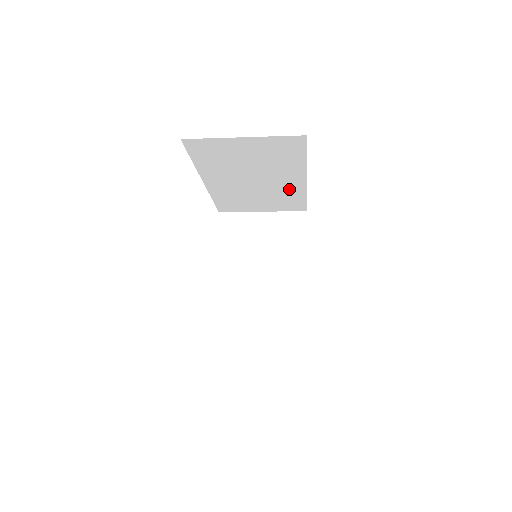
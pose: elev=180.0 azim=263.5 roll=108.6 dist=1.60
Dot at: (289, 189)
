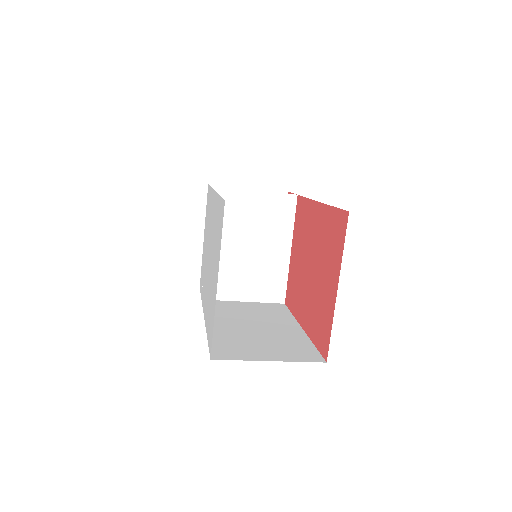
Dot at: occluded
